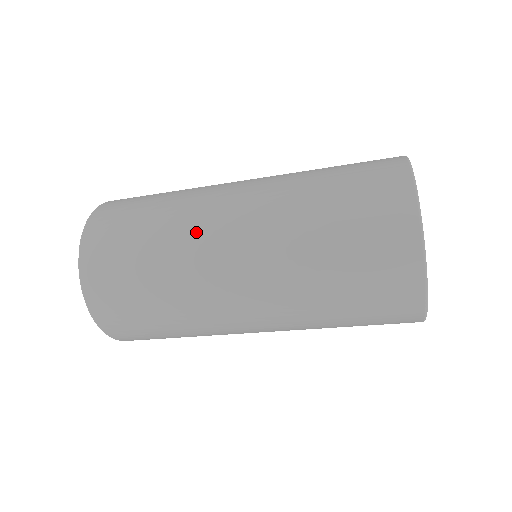
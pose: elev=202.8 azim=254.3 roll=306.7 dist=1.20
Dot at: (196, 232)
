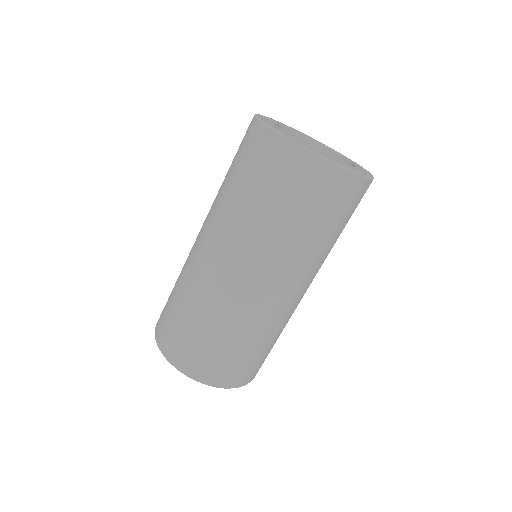
Dot at: (189, 256)
